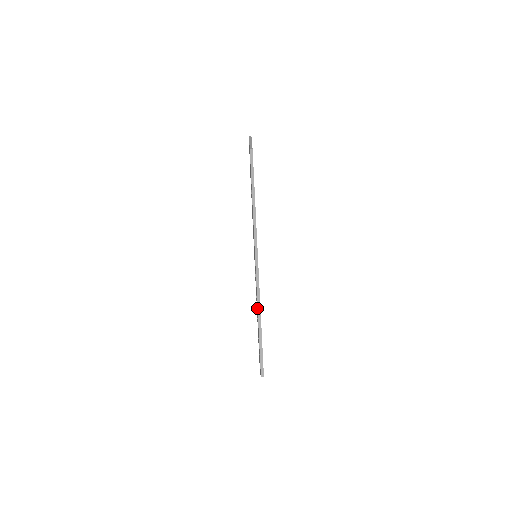
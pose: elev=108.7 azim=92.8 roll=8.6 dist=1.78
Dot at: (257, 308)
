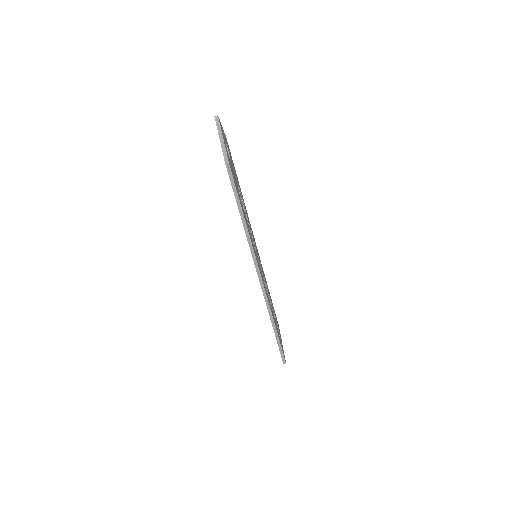
Dot at: (270, 317)
